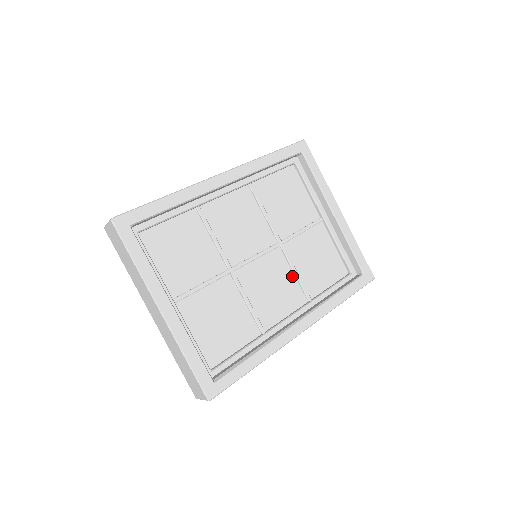
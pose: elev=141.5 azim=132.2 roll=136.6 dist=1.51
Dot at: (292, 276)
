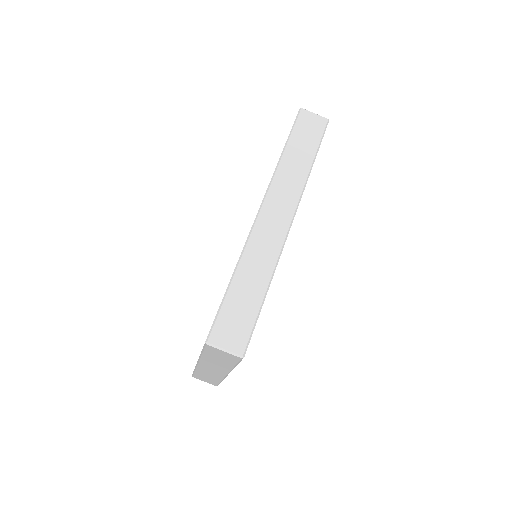
Dot at: occluded
